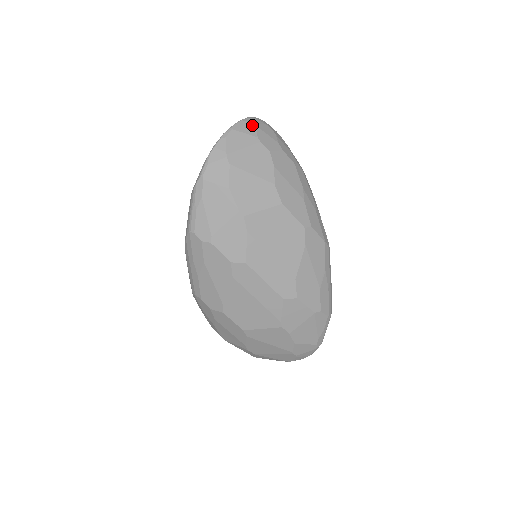
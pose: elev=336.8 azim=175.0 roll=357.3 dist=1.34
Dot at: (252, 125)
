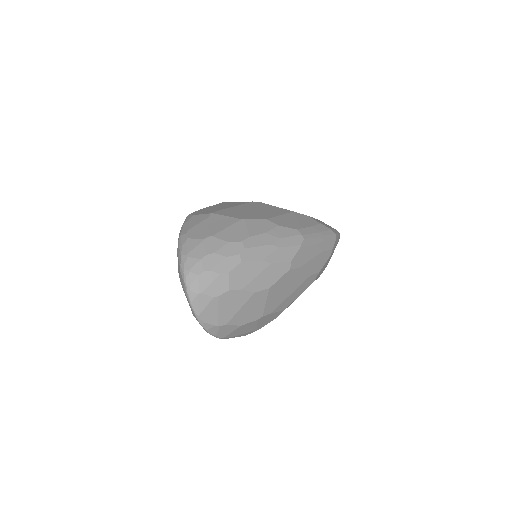
Dot at: (199, 296)
